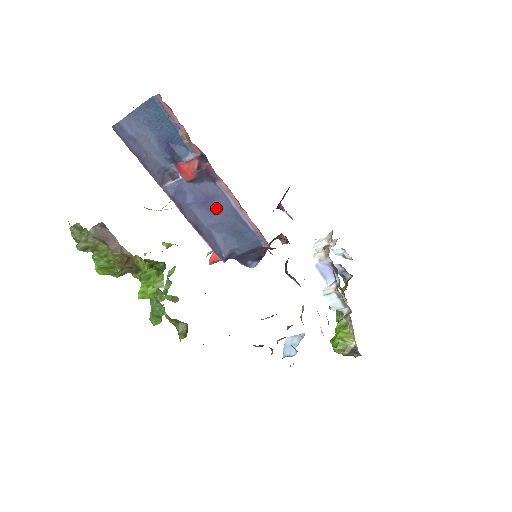
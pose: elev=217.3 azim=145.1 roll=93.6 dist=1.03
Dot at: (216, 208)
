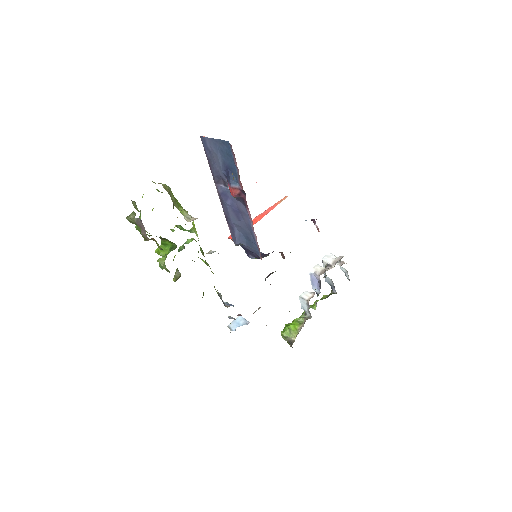
Dot at: (241, 219)
